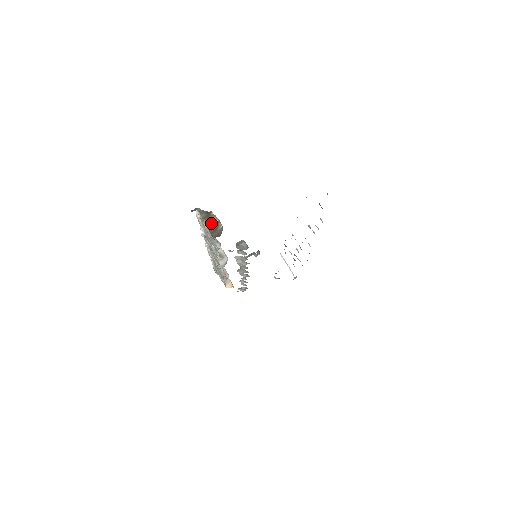
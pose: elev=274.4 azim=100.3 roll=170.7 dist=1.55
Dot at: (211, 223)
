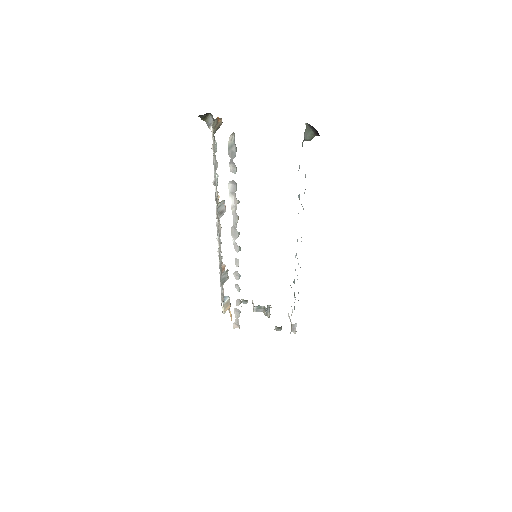
Dot at: (217, 127)
